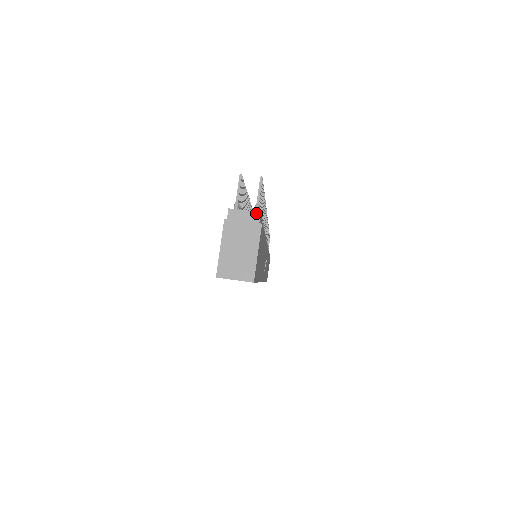
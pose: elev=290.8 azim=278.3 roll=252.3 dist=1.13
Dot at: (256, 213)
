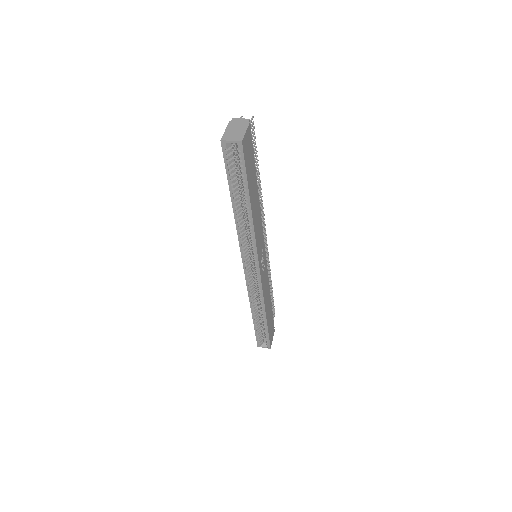
Dot at: (247, 119)
